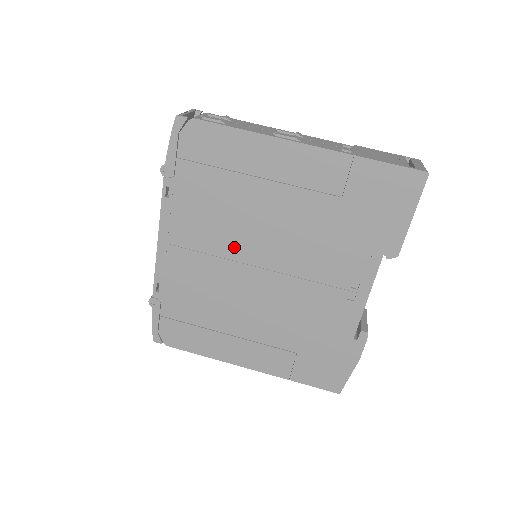
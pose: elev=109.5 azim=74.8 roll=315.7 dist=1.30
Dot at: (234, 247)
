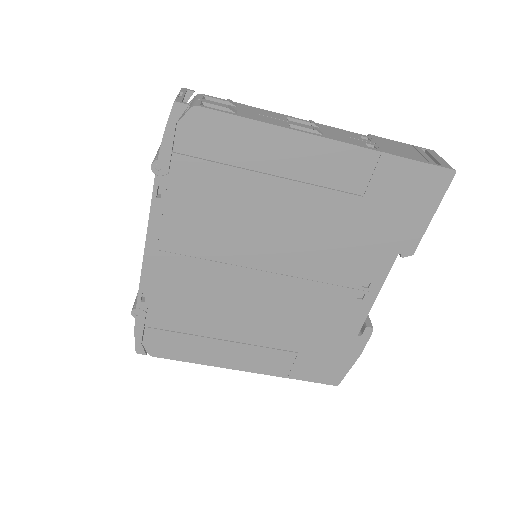
Dot at: (237, 251)
